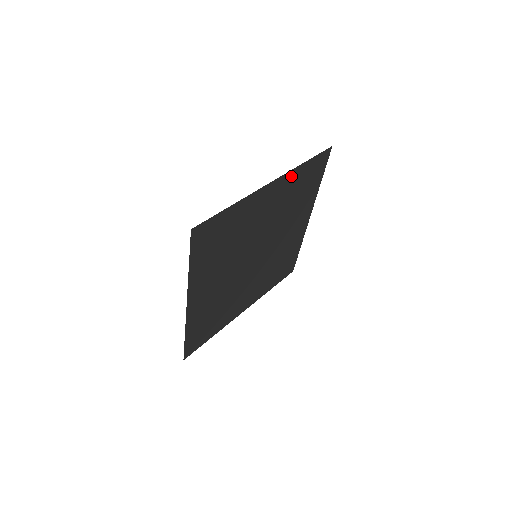
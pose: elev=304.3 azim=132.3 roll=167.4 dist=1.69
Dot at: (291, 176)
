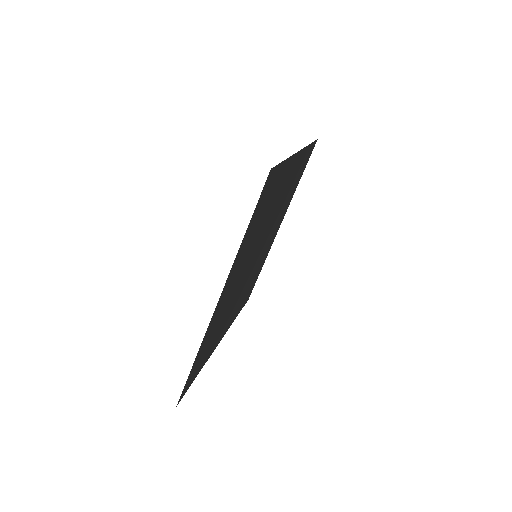
Dot at: (302, 155)
